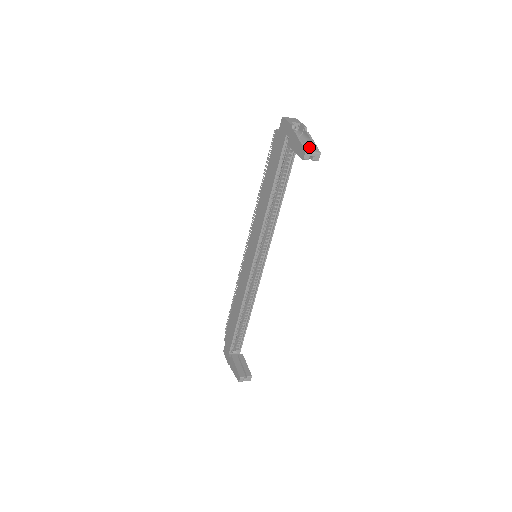
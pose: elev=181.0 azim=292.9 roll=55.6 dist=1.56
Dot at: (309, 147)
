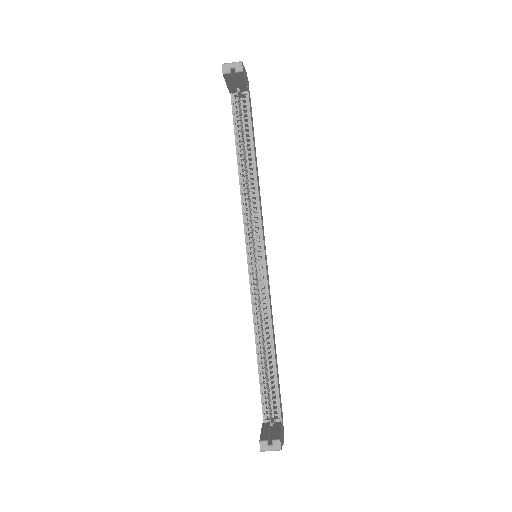
Dot at: occluded
